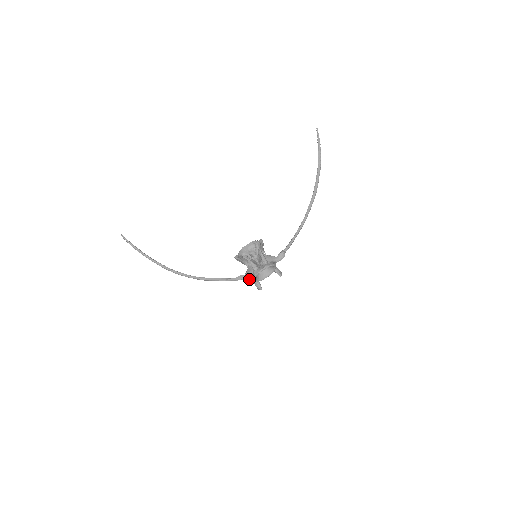
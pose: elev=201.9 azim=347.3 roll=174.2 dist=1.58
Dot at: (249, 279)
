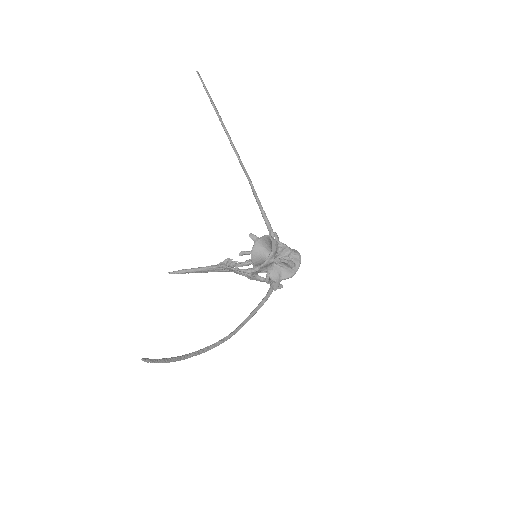
Dot at: occluded
